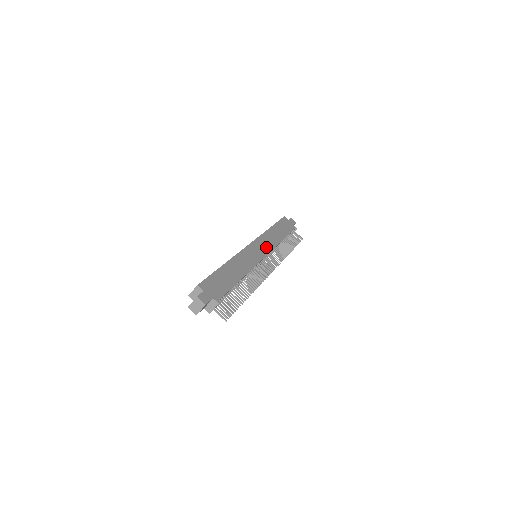
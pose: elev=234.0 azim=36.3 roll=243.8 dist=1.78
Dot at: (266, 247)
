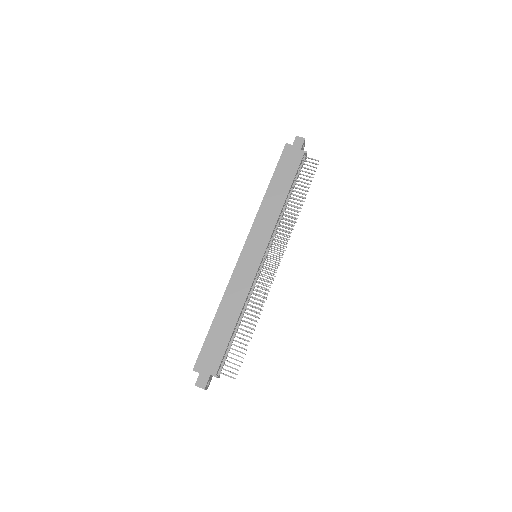
Dot at: (263, 238)
